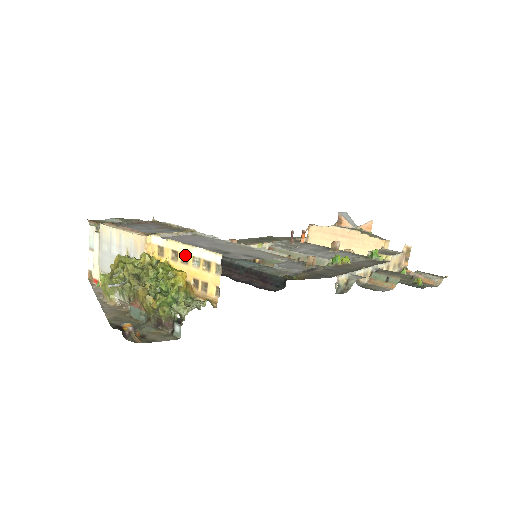
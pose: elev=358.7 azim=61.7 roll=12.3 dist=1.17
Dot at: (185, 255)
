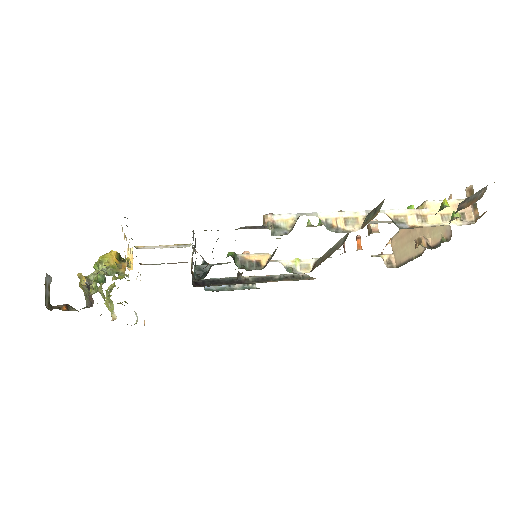
Dot at: occluded
